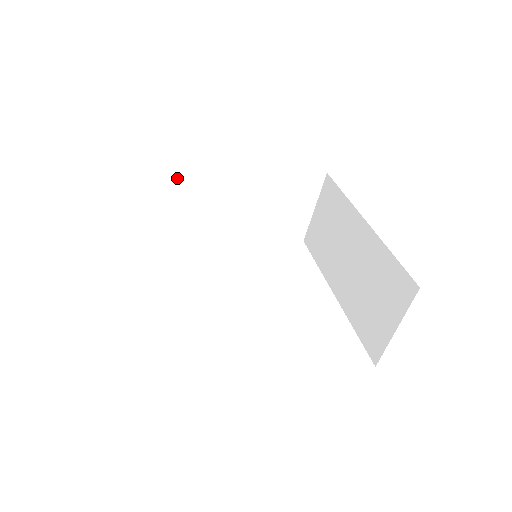
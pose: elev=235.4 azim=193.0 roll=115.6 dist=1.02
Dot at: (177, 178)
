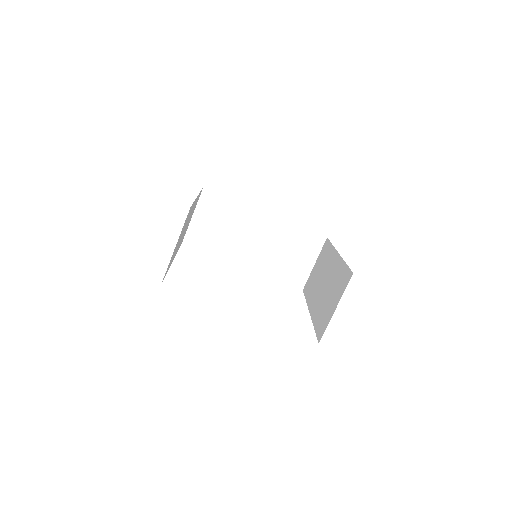
Dot at: (222, 210)
